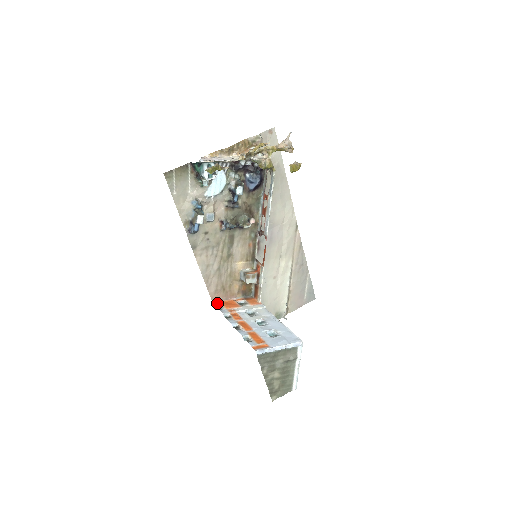
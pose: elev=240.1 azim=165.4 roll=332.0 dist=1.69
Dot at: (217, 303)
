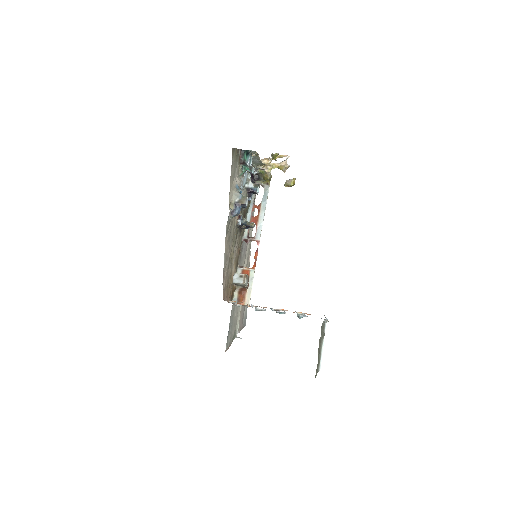
Dot at: occluded
